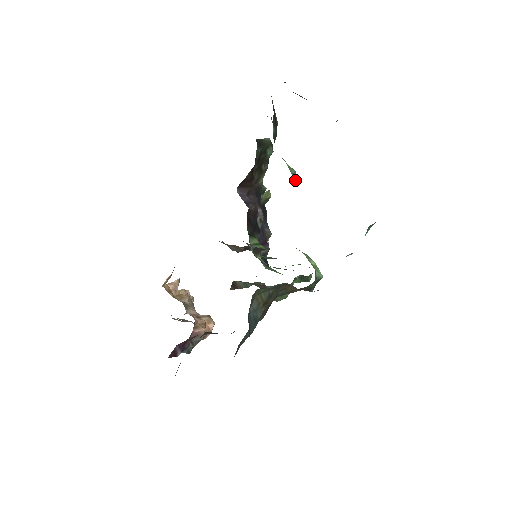
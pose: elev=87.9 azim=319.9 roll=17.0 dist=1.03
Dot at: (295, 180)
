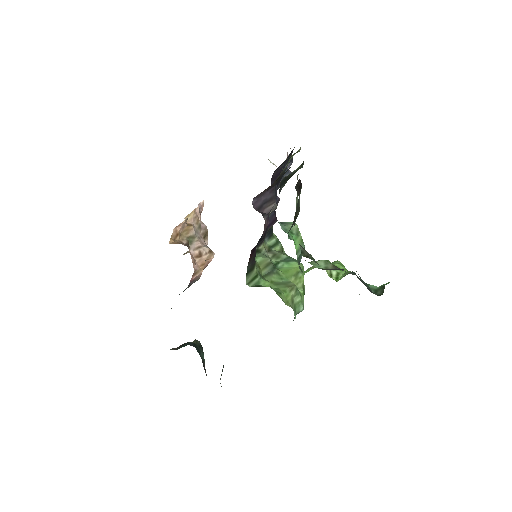
Dot at: (301, 256)
